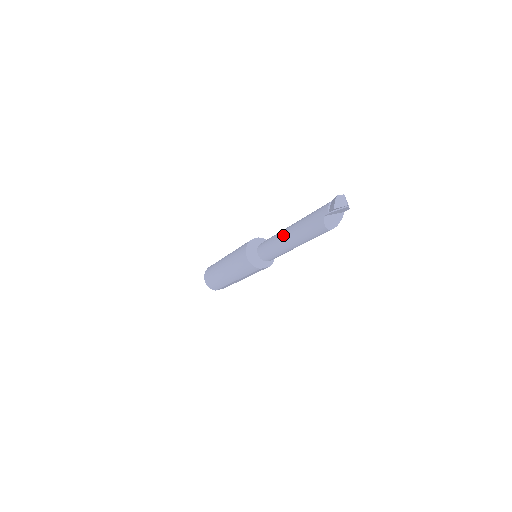
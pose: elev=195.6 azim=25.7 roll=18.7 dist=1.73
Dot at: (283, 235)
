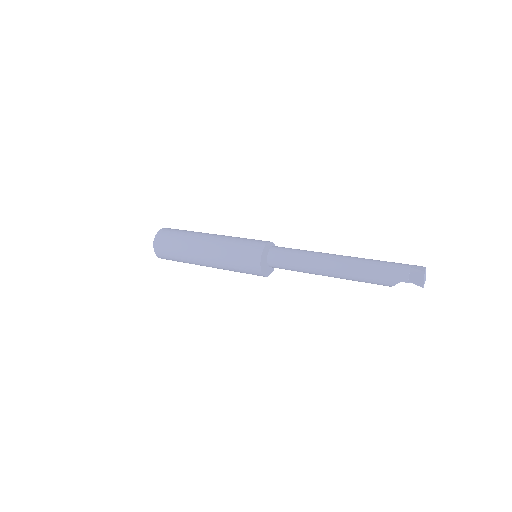
Dot at: (323, 266)
